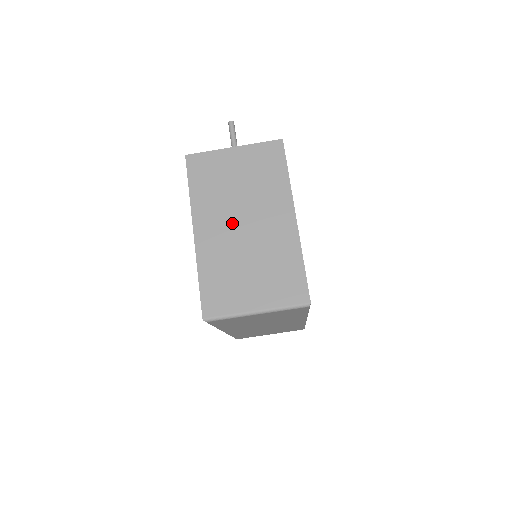
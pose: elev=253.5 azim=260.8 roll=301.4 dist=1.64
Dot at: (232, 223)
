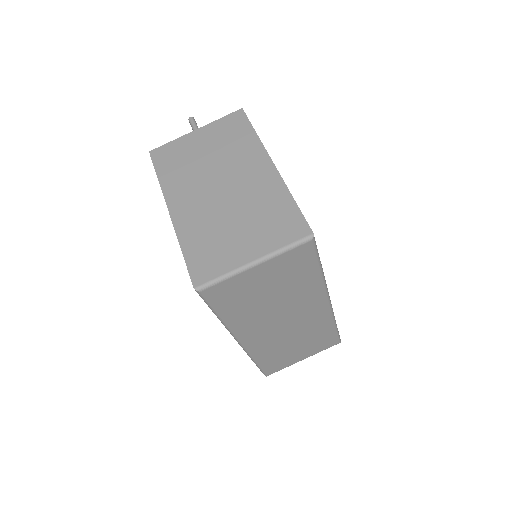
Dot at: (207, 190)
